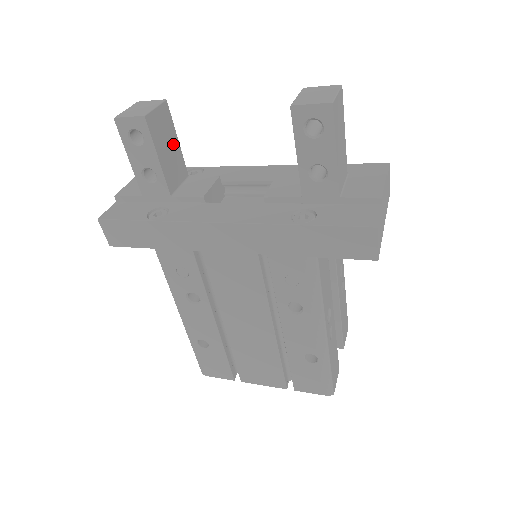
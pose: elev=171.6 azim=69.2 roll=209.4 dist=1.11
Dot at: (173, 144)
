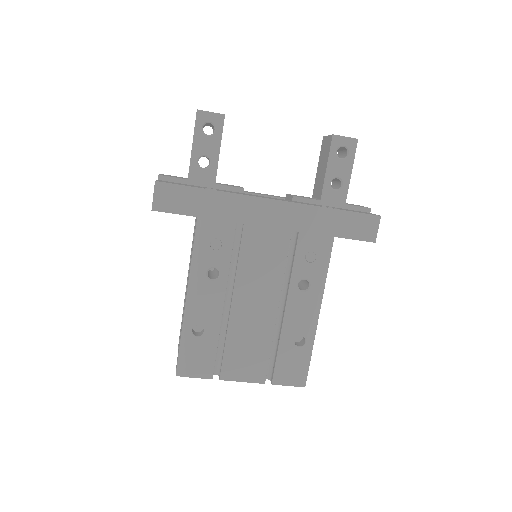
Dot at: occluded
